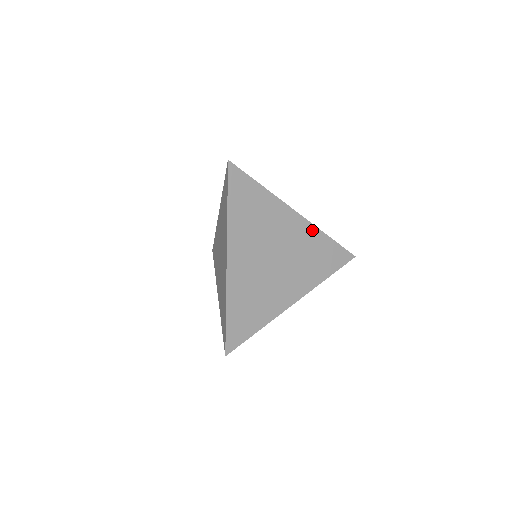
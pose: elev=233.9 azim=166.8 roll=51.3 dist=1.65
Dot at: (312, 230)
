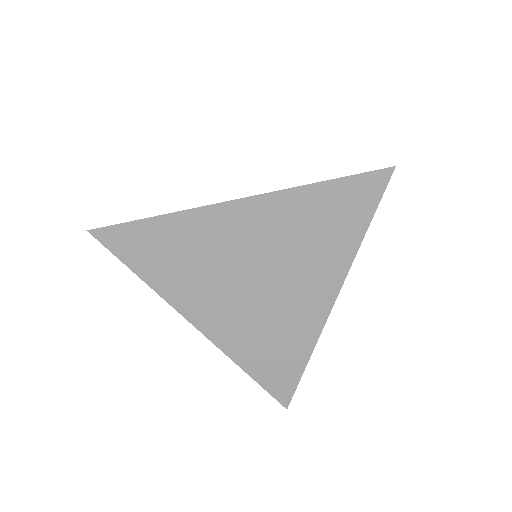
Dot at: (280, 200)
